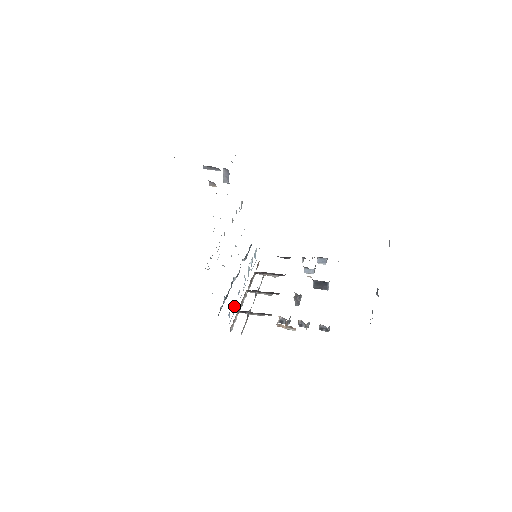
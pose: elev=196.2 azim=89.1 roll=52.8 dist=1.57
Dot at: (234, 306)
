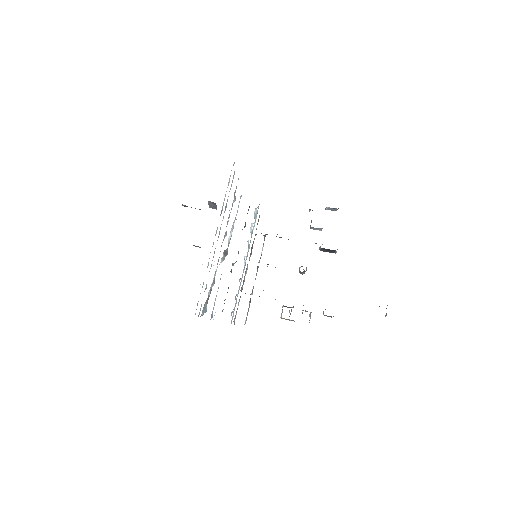
Dot at: (236, 302)
